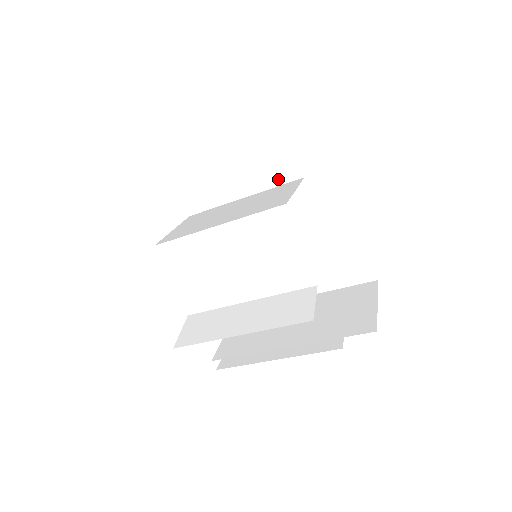
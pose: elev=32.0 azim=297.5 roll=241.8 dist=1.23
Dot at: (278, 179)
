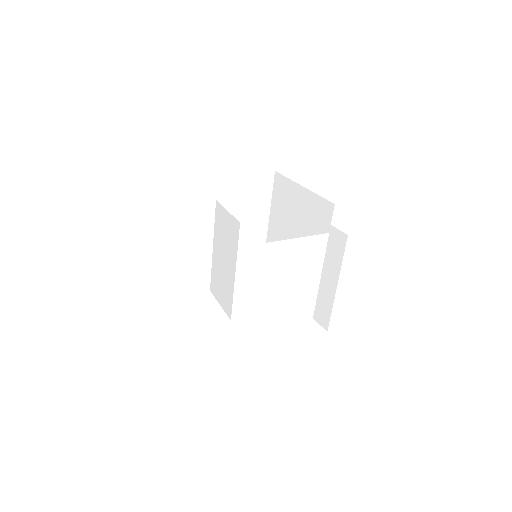
Dot at: occluded
